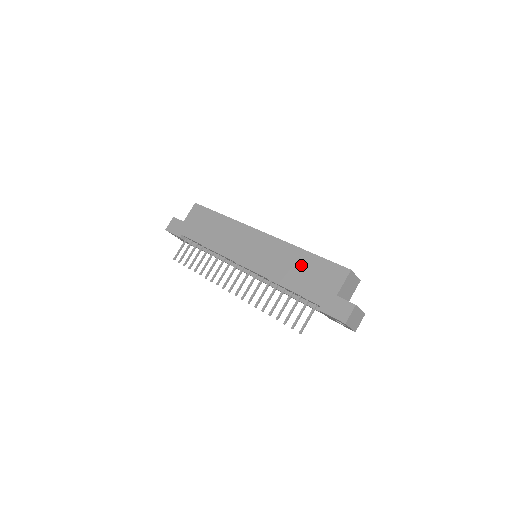
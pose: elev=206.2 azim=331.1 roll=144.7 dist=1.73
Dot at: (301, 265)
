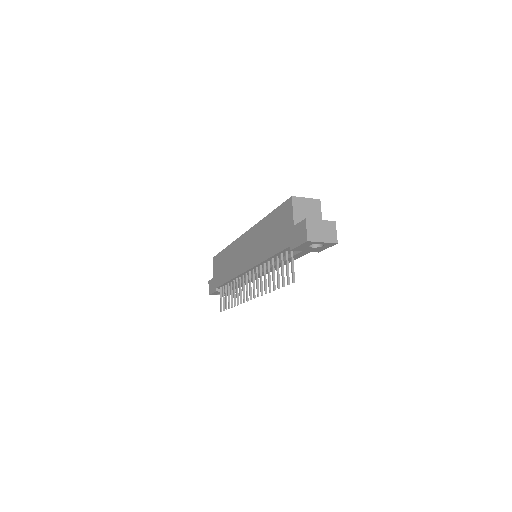
Dot at: (269, 230)
